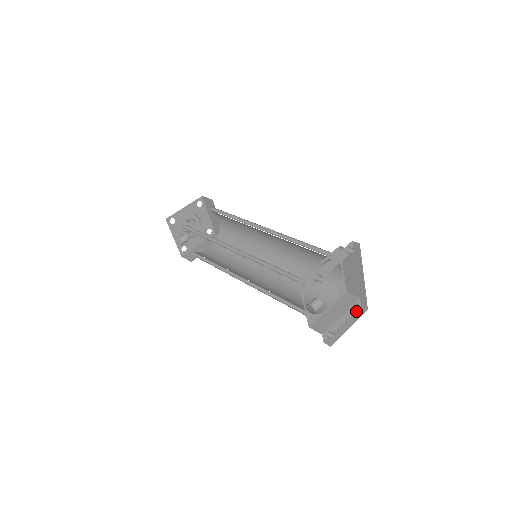
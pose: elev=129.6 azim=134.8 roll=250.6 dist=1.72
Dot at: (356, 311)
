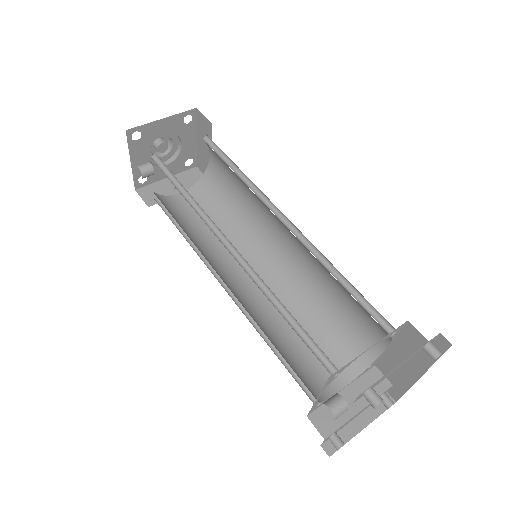
Dot at: occluded
